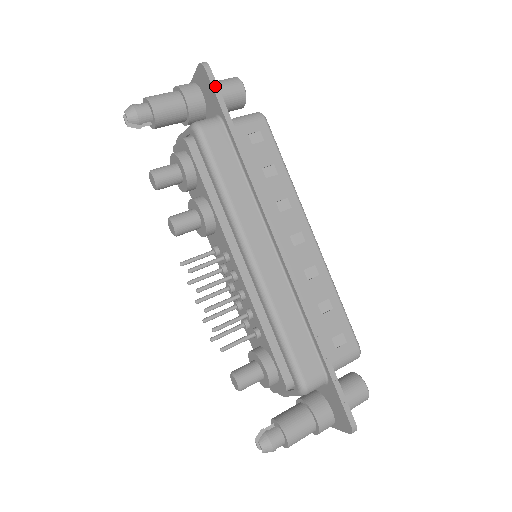
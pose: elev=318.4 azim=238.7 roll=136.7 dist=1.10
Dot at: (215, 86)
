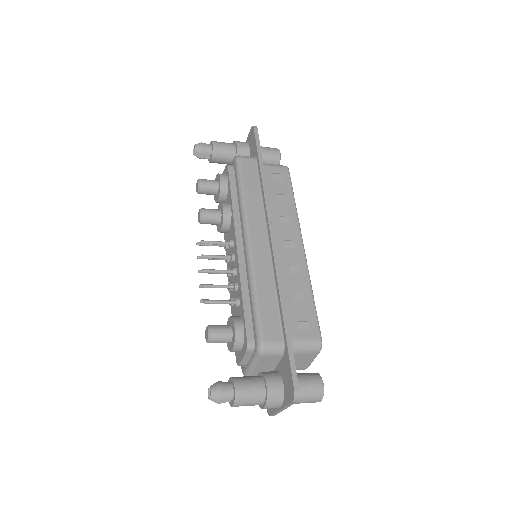
Dot at: (257, 138)
